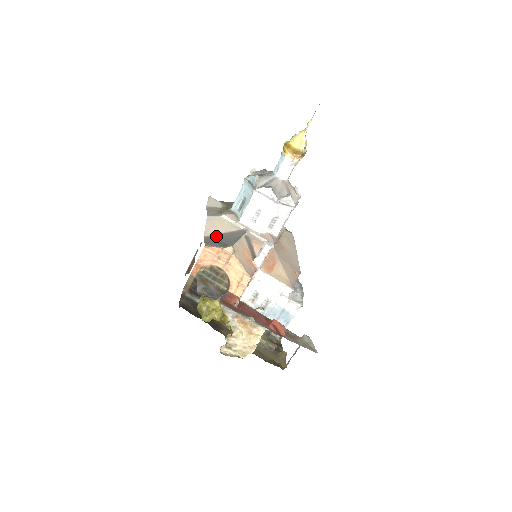
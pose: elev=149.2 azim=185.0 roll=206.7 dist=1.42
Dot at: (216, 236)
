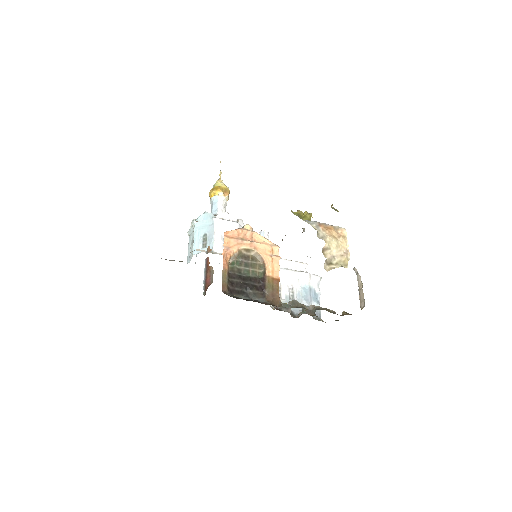
Dot at: occluded
